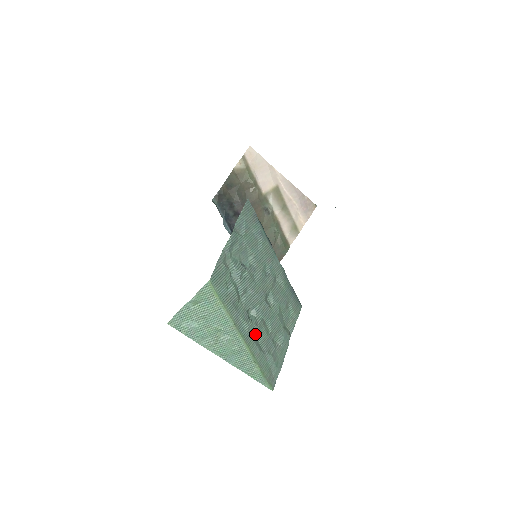
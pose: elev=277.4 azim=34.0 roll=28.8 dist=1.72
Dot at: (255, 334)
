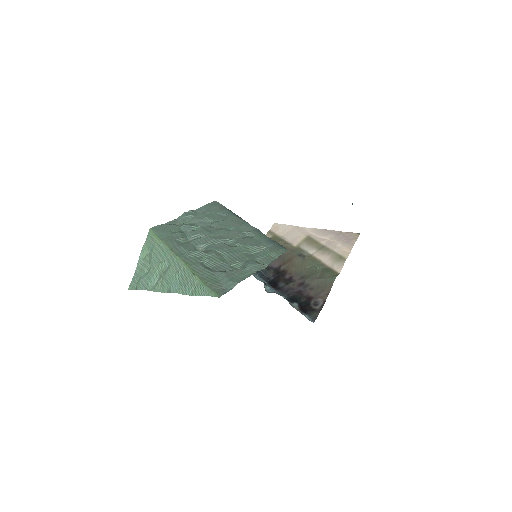
Dot at: (201, 259)
